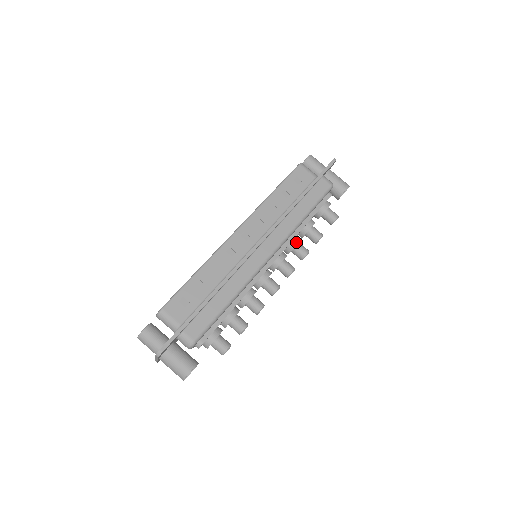
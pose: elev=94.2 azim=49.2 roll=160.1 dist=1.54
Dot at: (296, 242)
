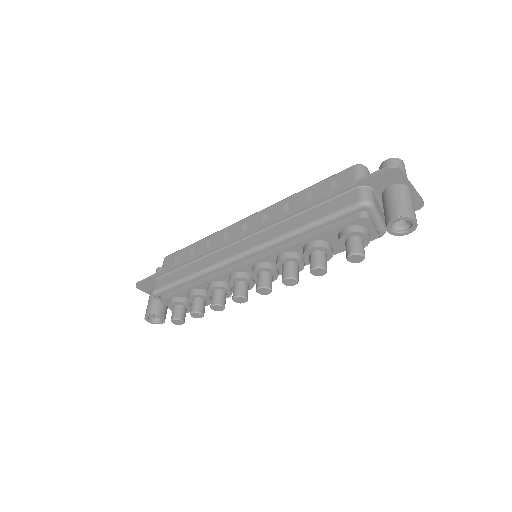
Dot at: (281, 257)
